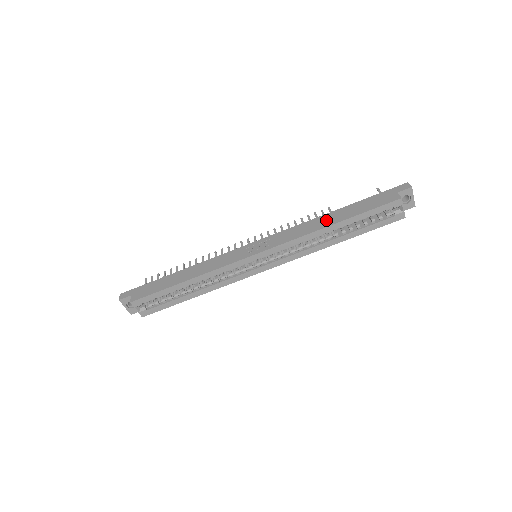
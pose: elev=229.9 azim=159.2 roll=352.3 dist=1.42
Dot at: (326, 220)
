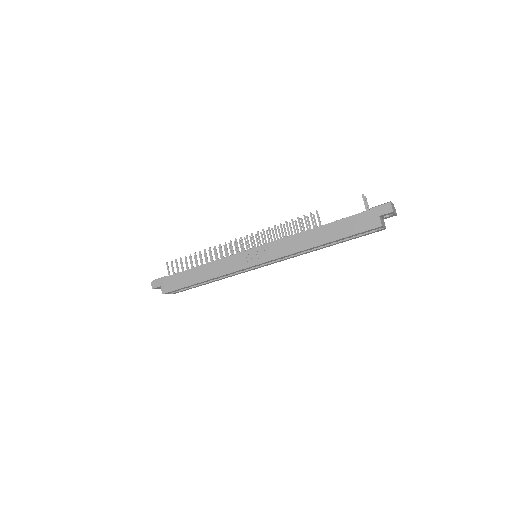
Dot at: (314, 238)
